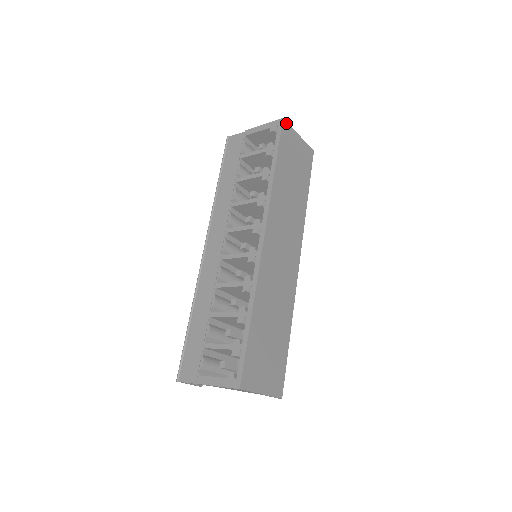
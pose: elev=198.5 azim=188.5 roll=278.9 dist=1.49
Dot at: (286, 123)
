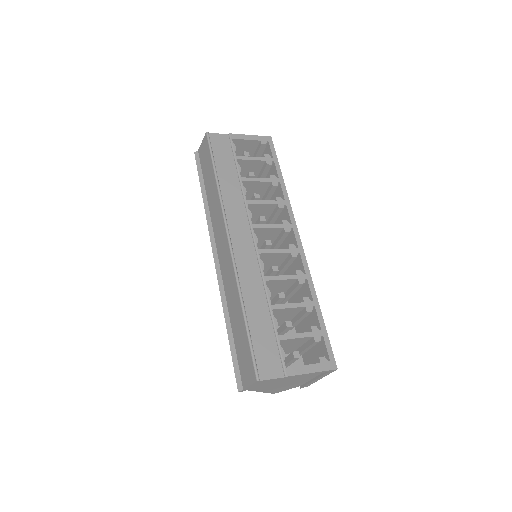
Dot at: occluded
